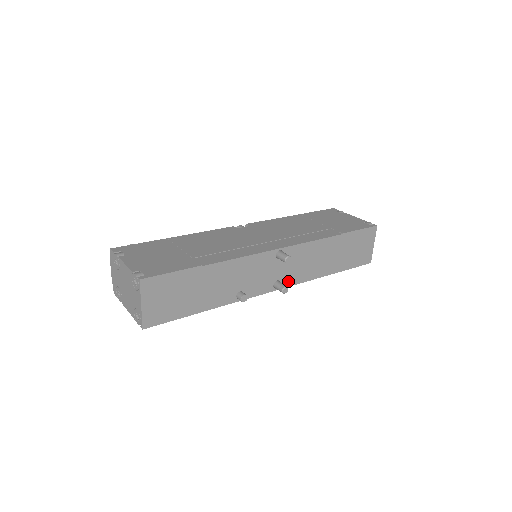
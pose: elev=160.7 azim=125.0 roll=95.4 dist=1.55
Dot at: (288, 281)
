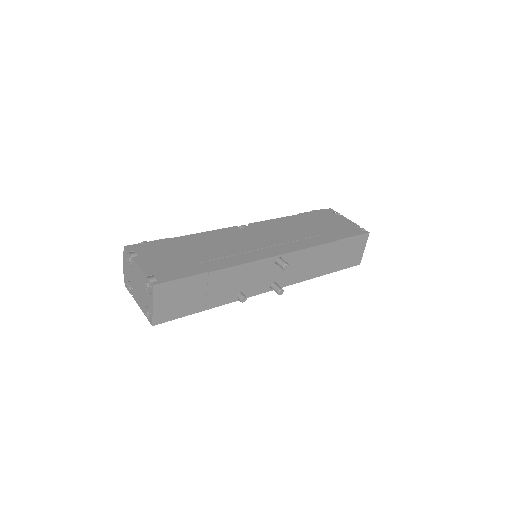
Dot at: (284, 282)
